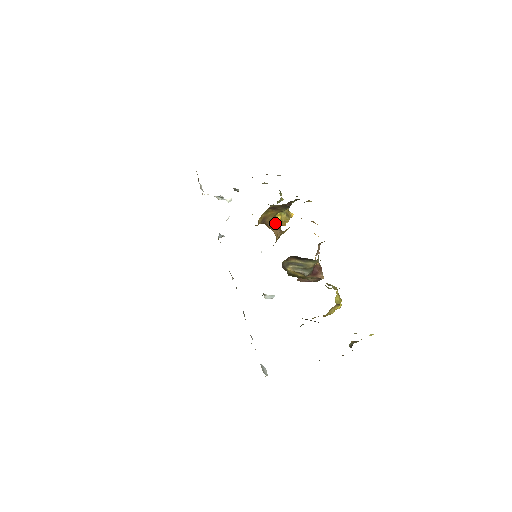
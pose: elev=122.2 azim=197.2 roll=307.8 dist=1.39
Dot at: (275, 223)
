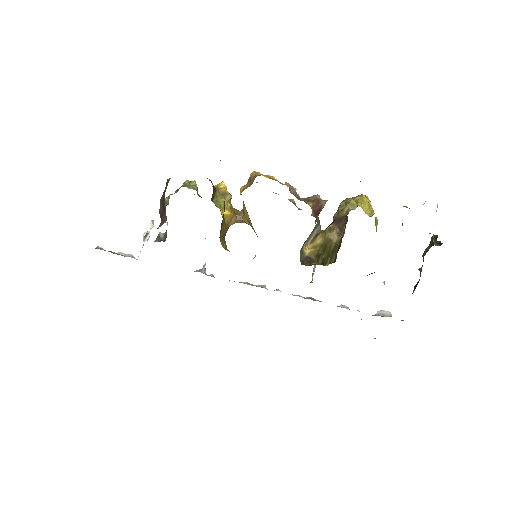
Dot at: (230, 220)
